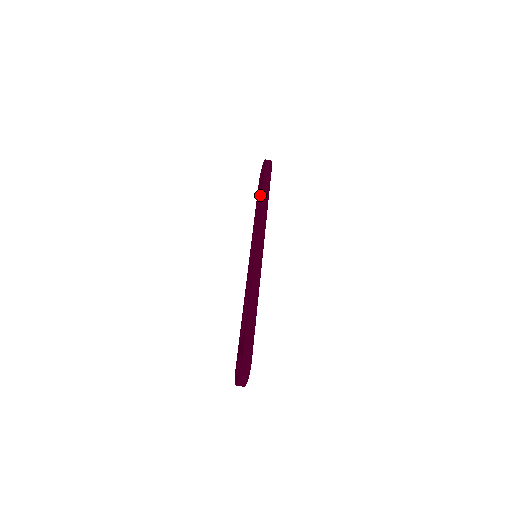
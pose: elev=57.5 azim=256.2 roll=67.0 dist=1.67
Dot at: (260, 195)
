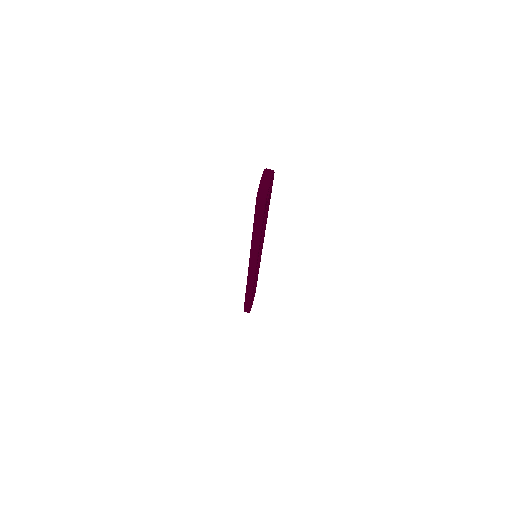
Dot at: occluded
